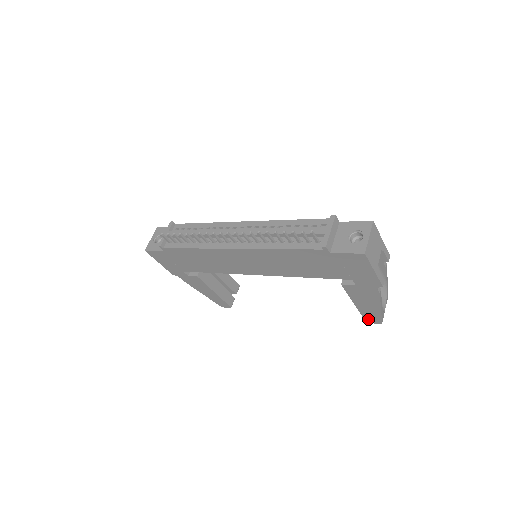
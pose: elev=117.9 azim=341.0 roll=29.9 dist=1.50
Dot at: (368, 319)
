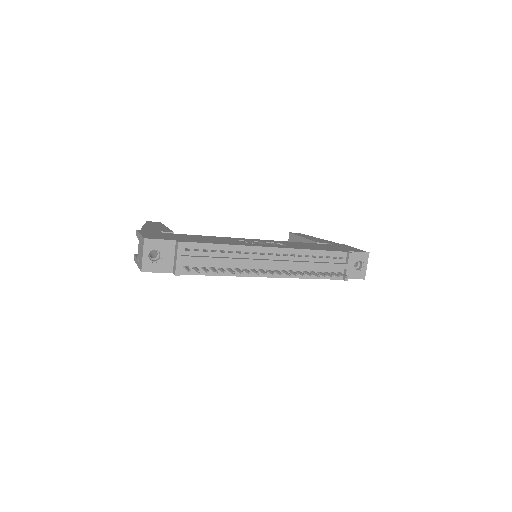
Dot at: occluded
